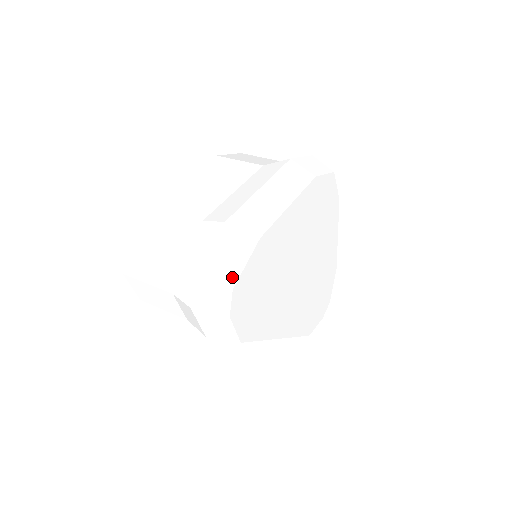
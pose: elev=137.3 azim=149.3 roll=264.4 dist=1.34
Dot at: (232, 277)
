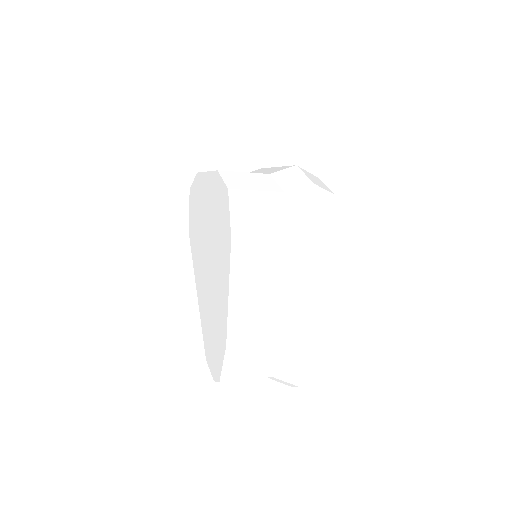
Dot at: (320, 369)
